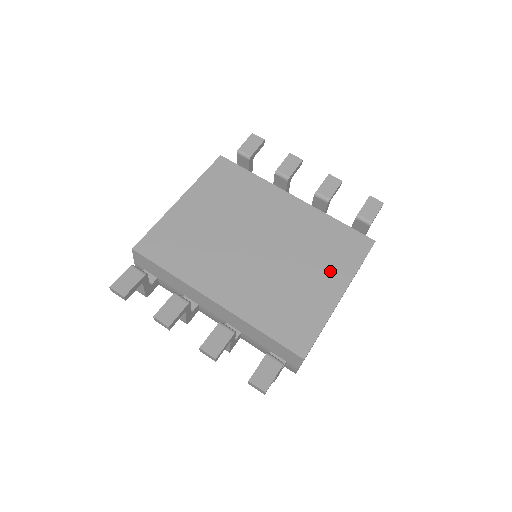
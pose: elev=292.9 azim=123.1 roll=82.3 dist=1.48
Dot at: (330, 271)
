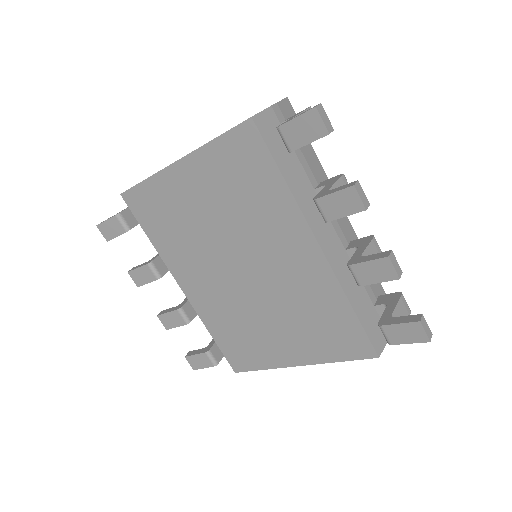
Dot at: (301, 343)
